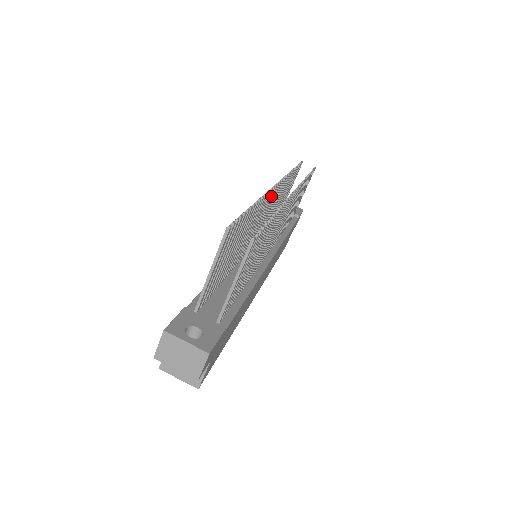
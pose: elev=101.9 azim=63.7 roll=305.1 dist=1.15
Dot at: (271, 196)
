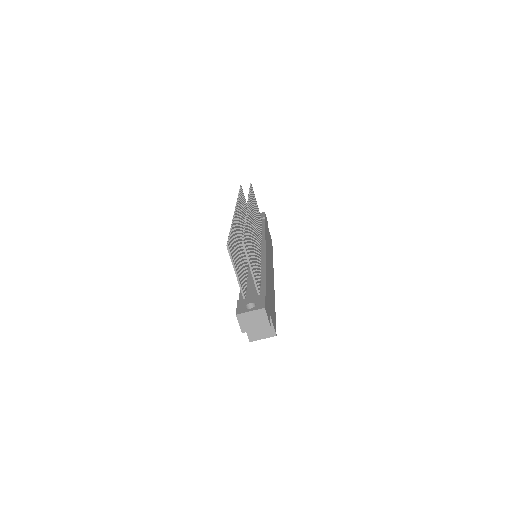
Dot at: (237, 217)
